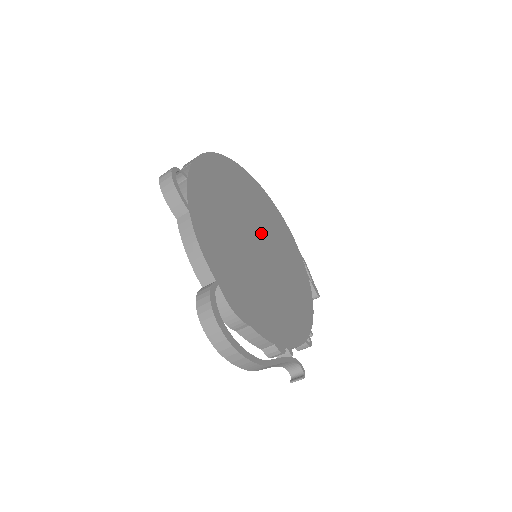
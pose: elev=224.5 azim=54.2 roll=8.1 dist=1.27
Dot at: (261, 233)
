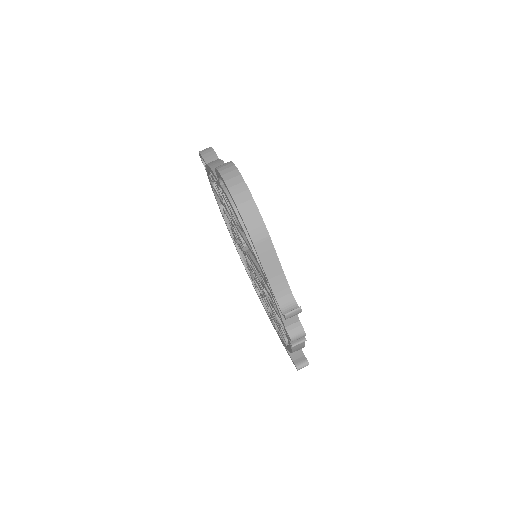
Dot at: occluded
